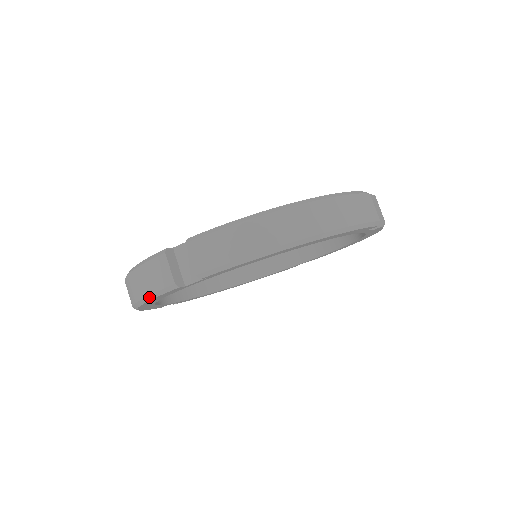
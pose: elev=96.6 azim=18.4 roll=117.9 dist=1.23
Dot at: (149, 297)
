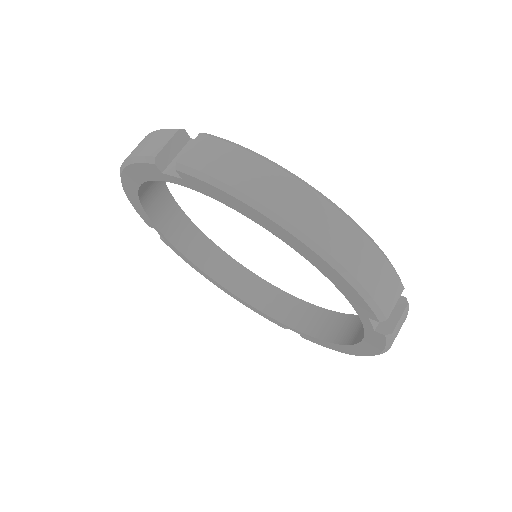
Dot at: (131, 159)
